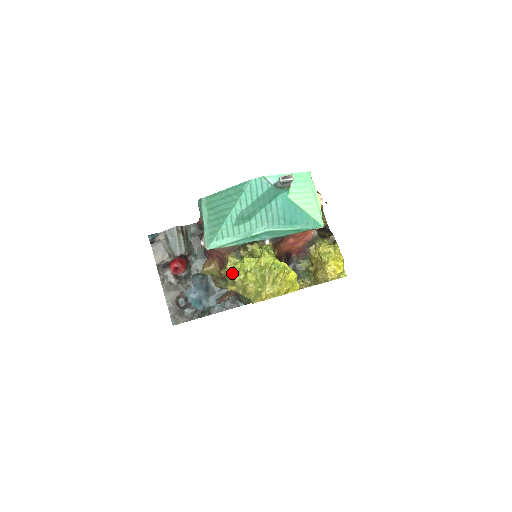
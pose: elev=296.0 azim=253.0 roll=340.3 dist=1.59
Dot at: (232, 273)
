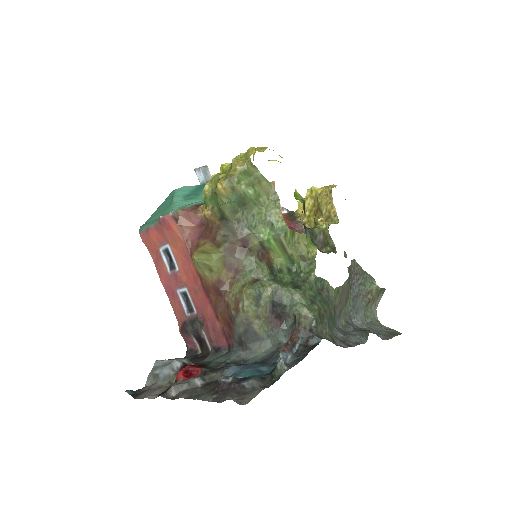
Dot at: (208, 182)
